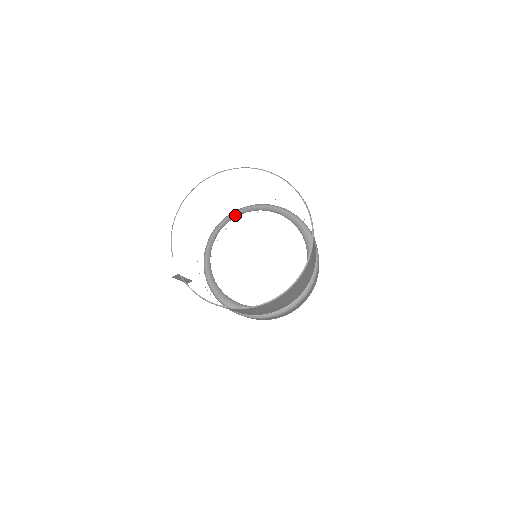
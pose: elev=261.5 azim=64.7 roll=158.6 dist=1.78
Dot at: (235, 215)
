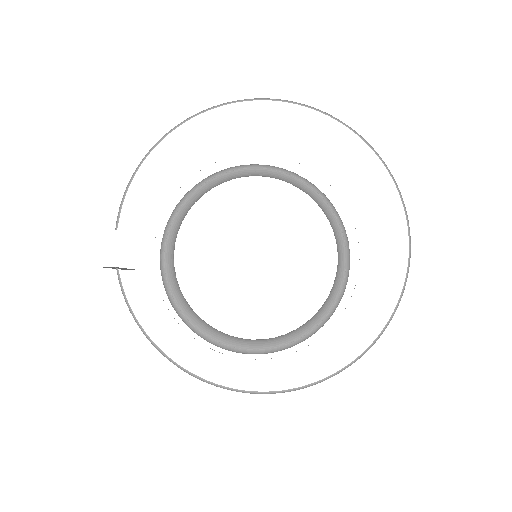
Dot at: (246, 172)
